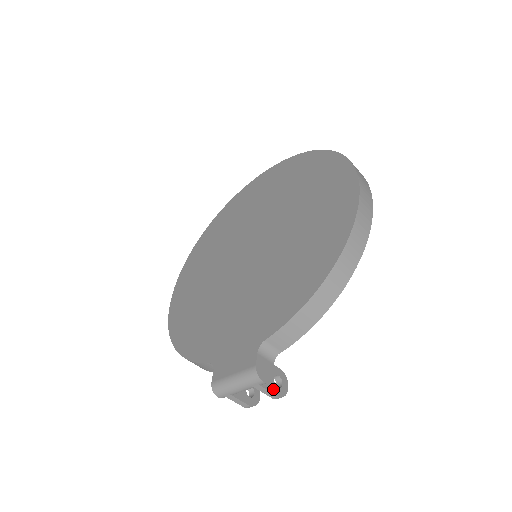
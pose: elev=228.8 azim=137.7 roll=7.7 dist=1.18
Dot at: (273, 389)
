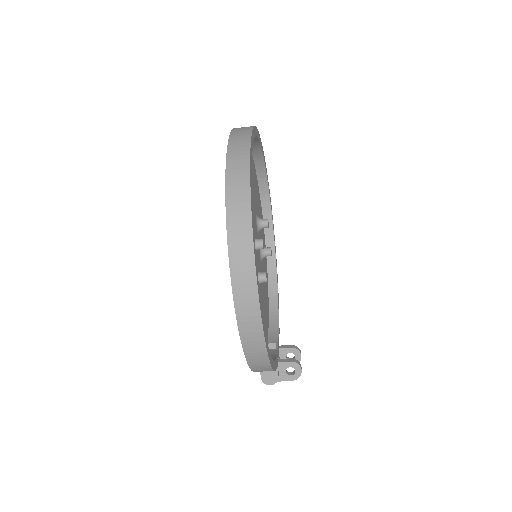
Dot at: (286, 378)
